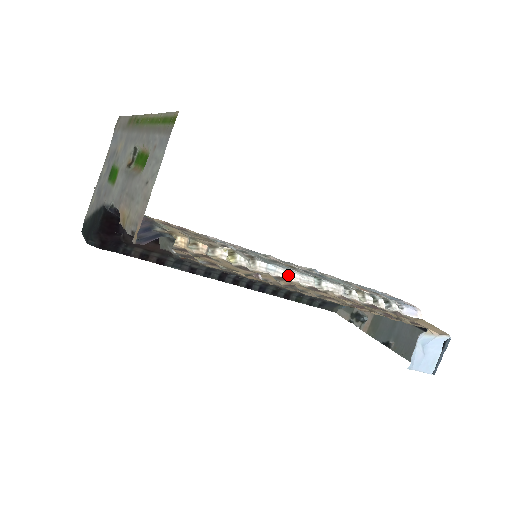
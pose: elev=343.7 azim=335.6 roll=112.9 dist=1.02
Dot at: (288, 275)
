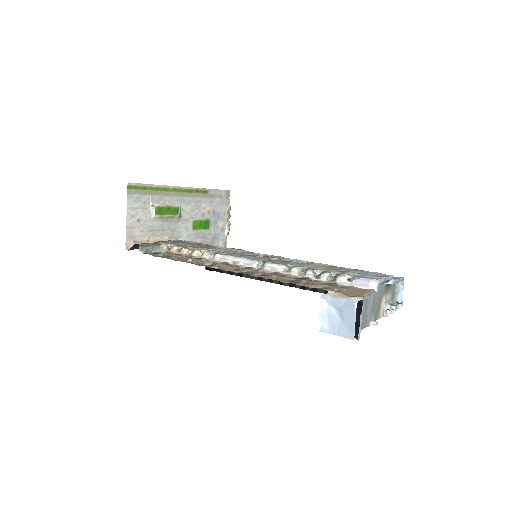
Dot at: (236, 261)
